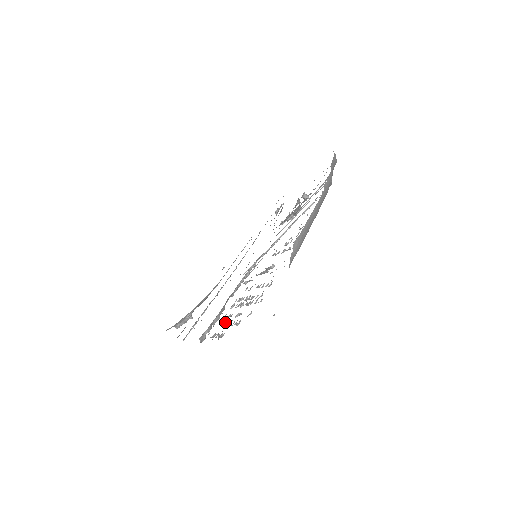
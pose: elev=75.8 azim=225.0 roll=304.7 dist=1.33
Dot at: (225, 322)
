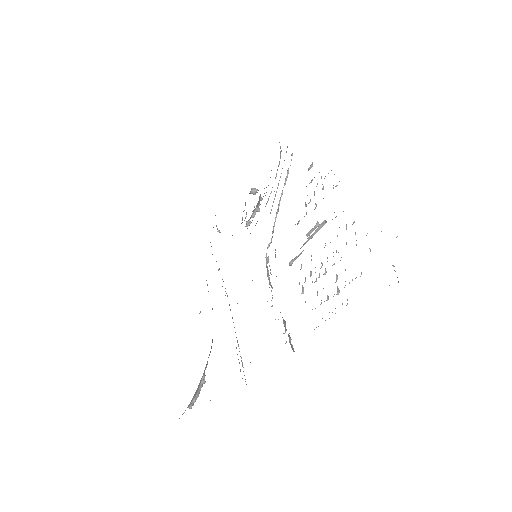
Dot at: (321, 300)
